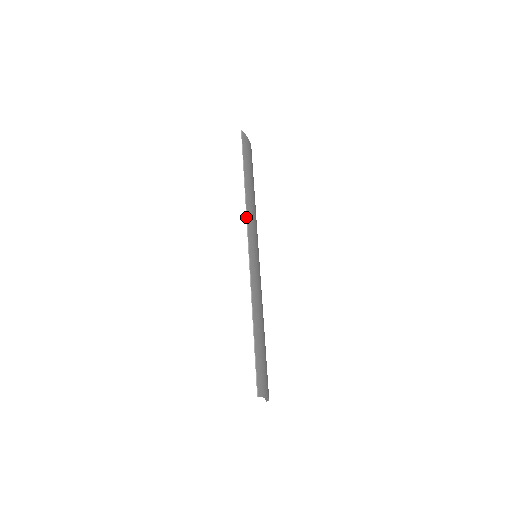
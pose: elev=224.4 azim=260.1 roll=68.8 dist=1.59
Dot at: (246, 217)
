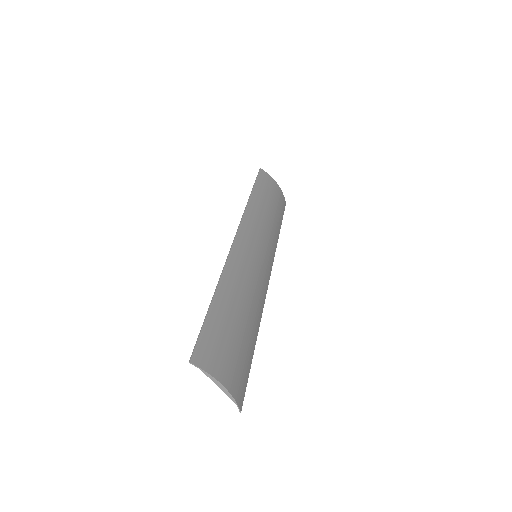
Dot at: (242, 217)
